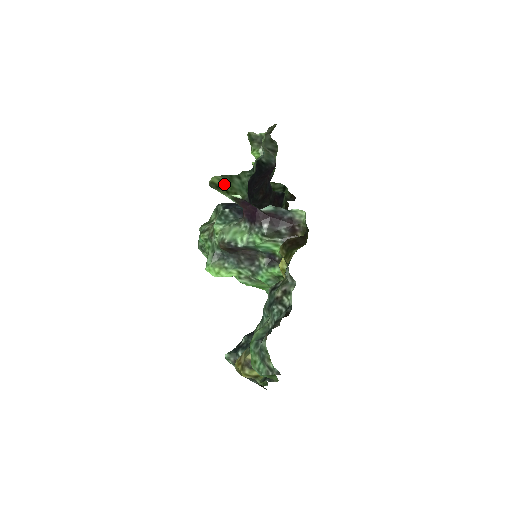
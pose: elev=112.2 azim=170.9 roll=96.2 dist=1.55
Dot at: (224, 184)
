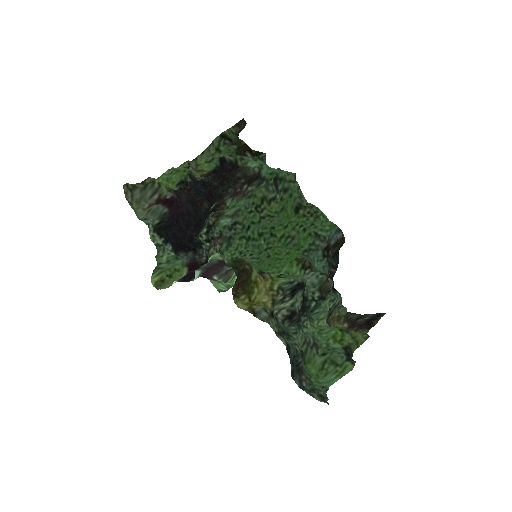
Dot at: (162, 273)
